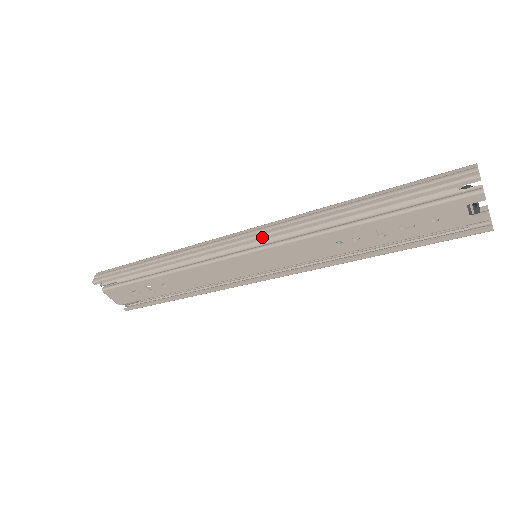
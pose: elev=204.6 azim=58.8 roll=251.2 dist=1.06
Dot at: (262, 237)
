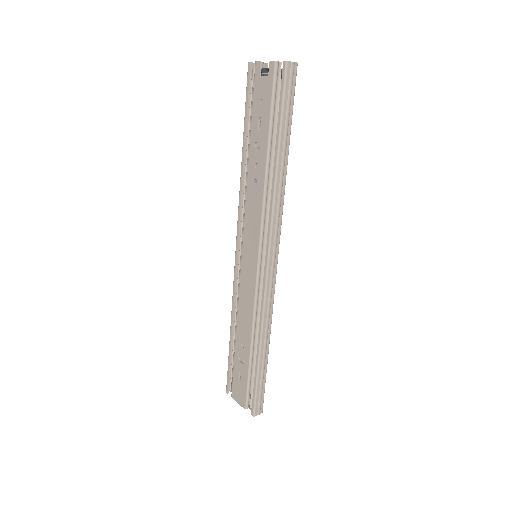
Dot at: (237, 230)
